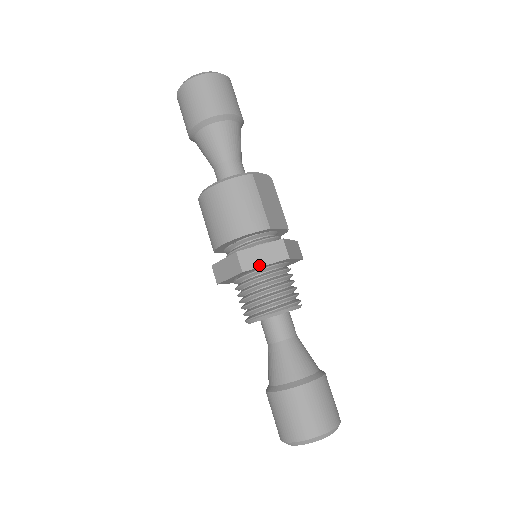
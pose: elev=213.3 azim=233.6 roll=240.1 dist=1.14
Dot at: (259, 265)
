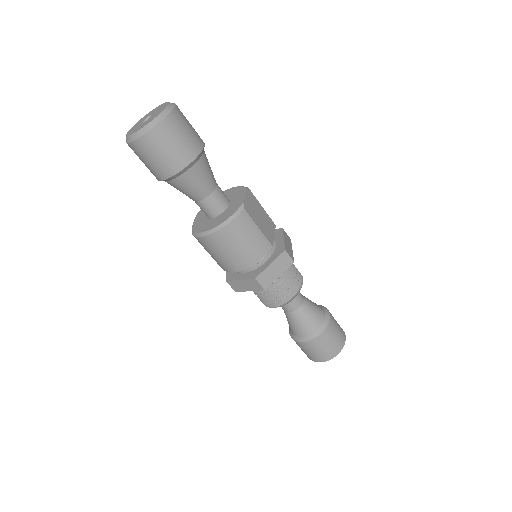
Dot at: (275, 279)
